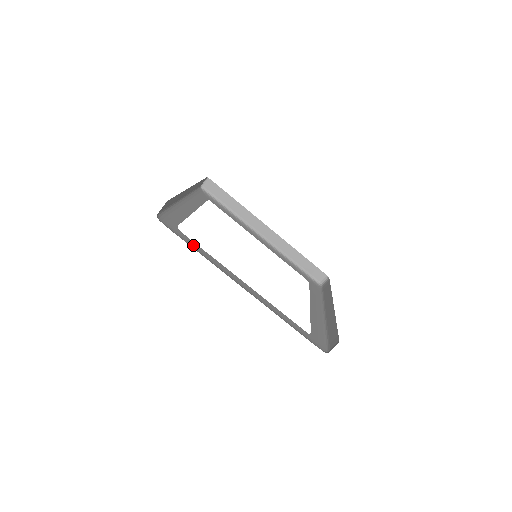
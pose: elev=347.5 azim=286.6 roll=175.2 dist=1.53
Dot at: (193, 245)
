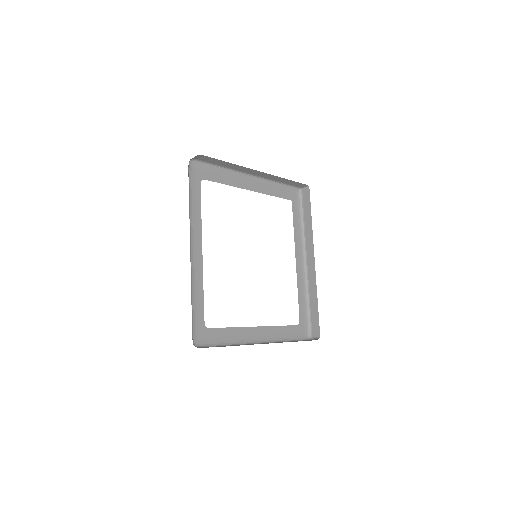
Dot at: (195, 197)
